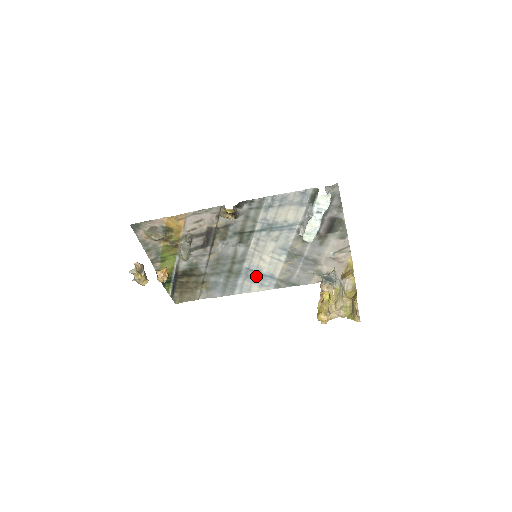
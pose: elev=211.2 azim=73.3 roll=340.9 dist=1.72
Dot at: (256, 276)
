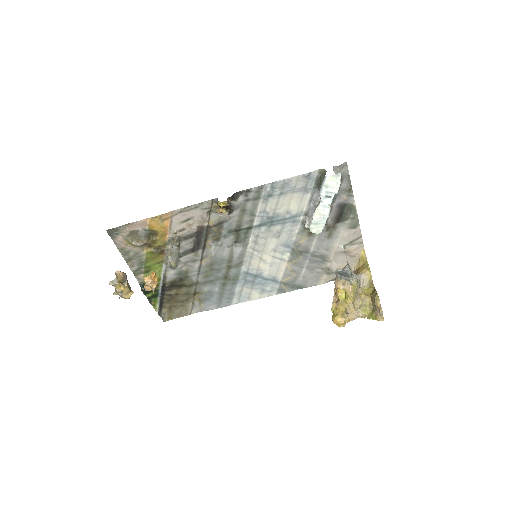
Dot at: (256, 281)
